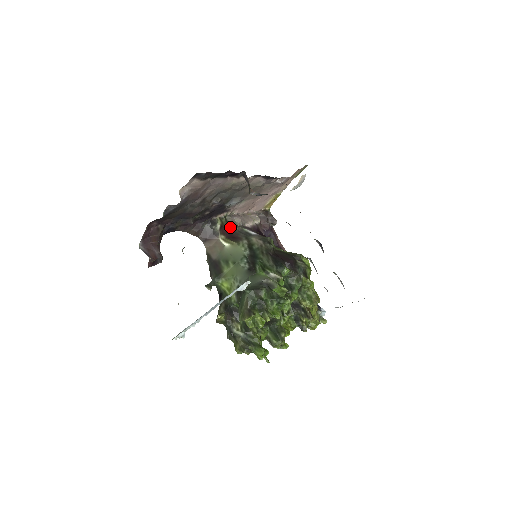
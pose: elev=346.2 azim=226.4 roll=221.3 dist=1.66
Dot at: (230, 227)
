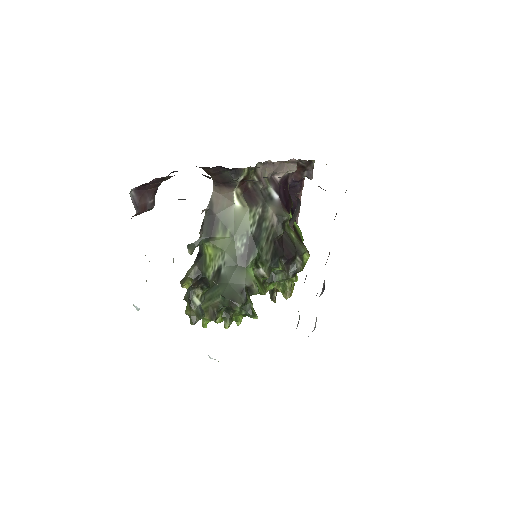
Dot at: occluded
